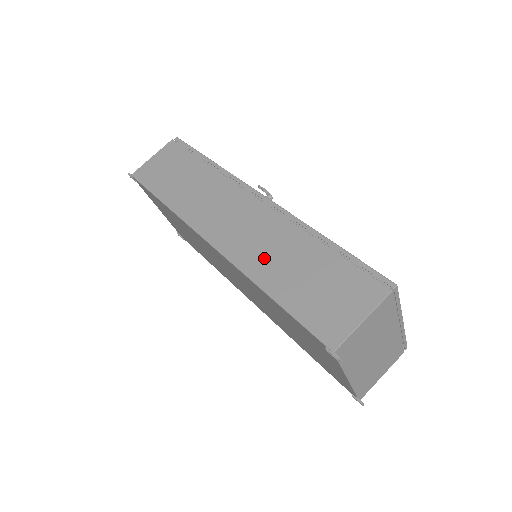
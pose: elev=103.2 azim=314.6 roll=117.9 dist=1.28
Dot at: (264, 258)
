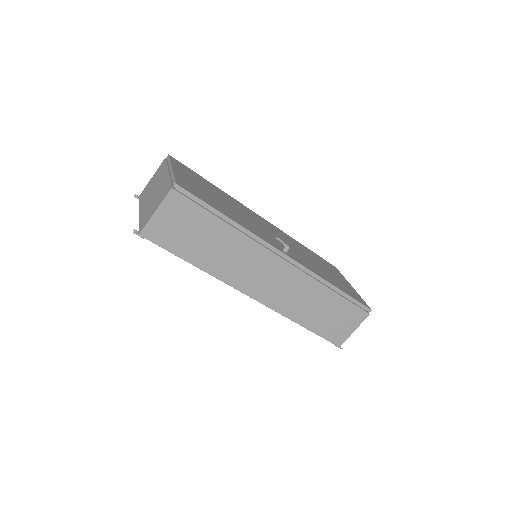
Dot at: (297, 305)
